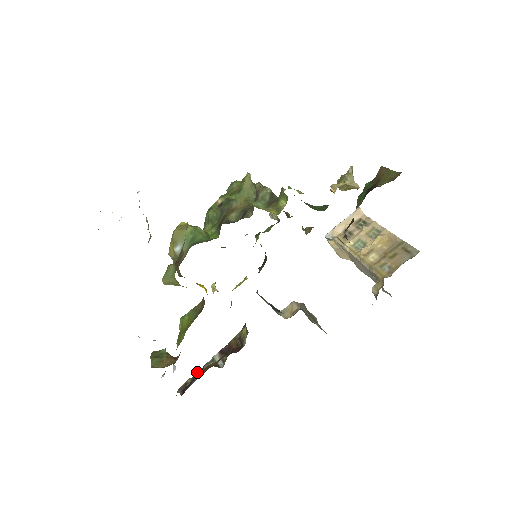
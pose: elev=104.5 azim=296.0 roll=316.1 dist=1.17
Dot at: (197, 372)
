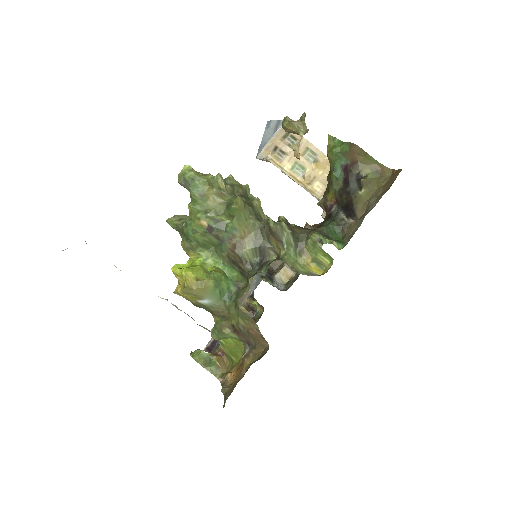
Dot at: occluded
